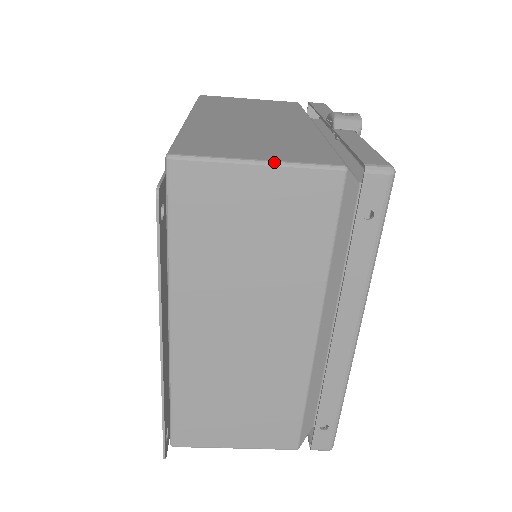
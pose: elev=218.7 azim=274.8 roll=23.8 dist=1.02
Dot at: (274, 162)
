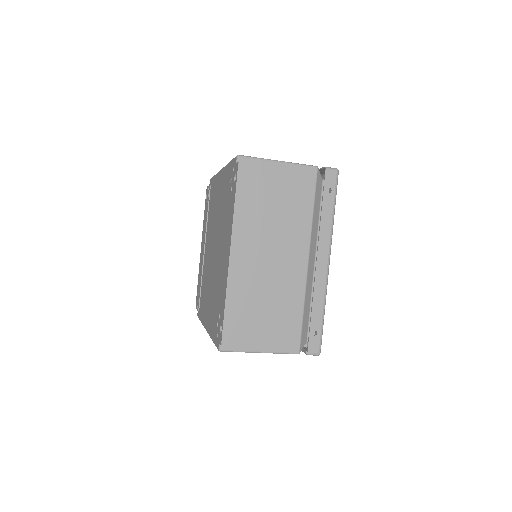
Dot at: (286, 162)
